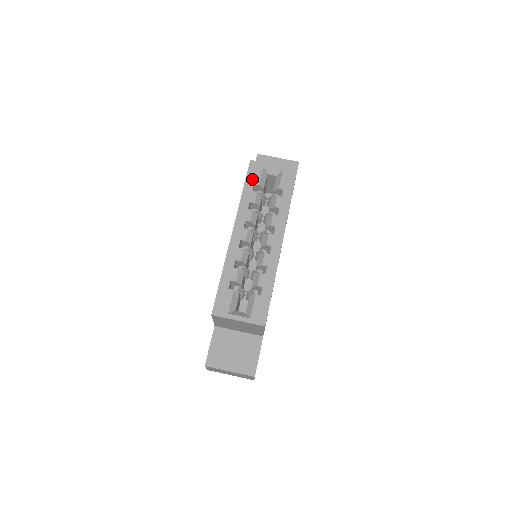
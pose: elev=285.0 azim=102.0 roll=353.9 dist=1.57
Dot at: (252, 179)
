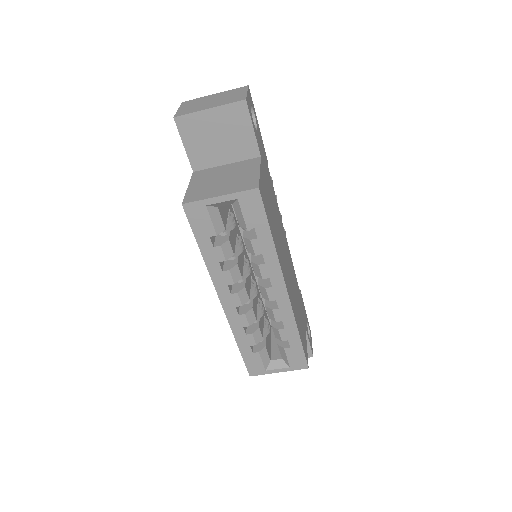
Dot at: (202, 232)
